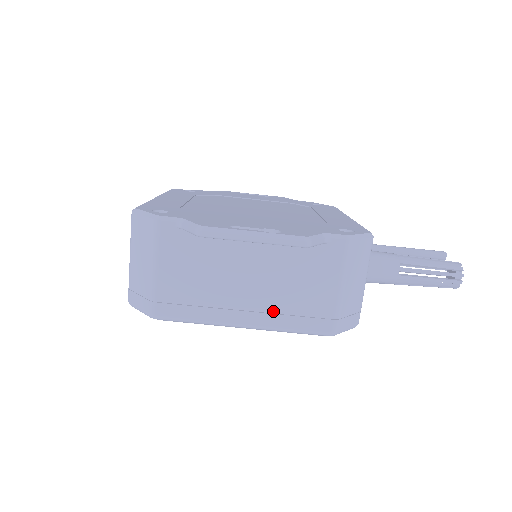
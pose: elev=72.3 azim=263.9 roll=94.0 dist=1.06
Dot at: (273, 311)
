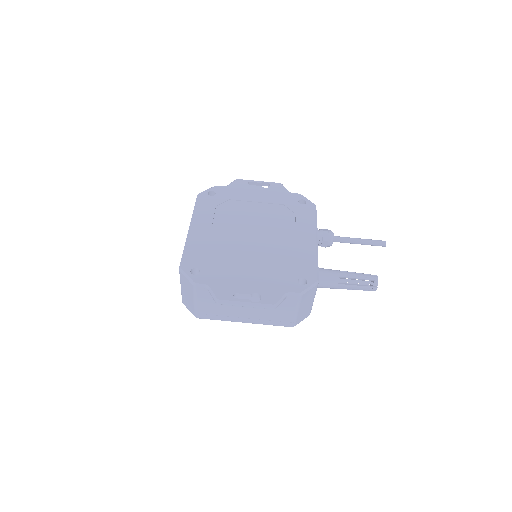
Dot at: (260, 319)
